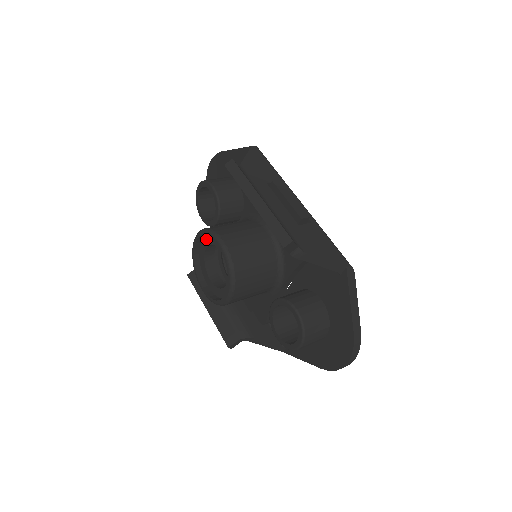
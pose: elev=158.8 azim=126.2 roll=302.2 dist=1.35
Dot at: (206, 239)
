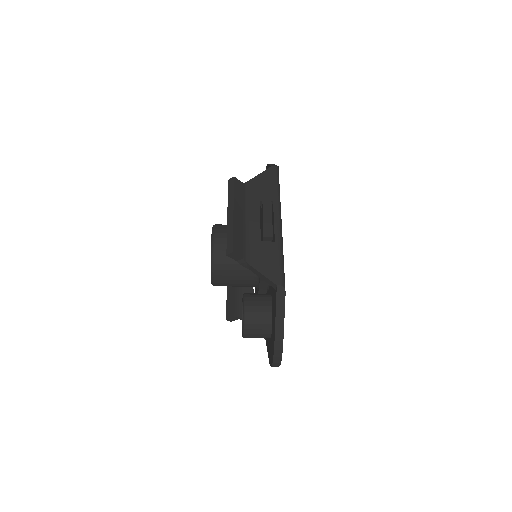
Dot at: occluded
